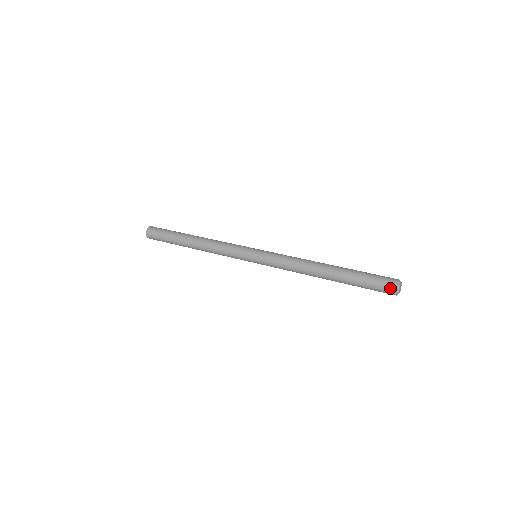
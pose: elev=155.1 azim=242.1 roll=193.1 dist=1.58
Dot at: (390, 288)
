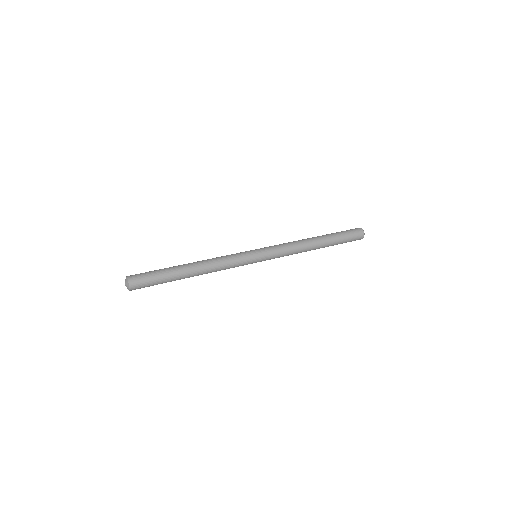
Dot at: (360, 238)
